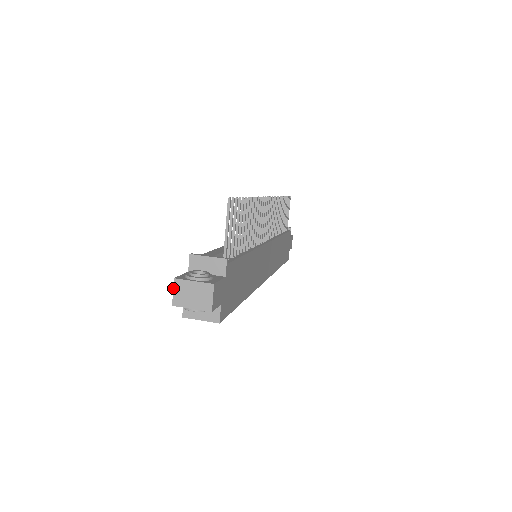
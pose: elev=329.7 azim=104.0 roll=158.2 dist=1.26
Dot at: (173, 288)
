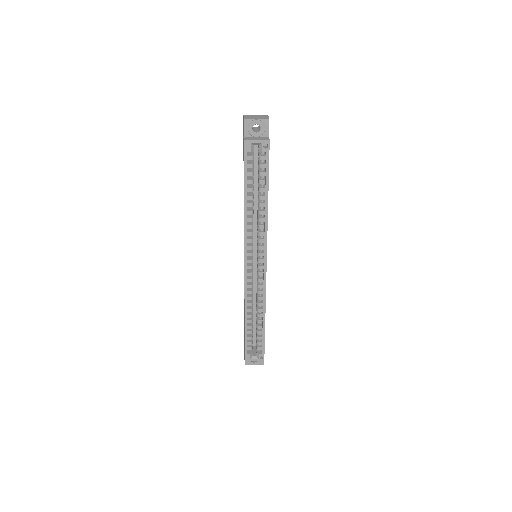
Dot at: (243, 116)
